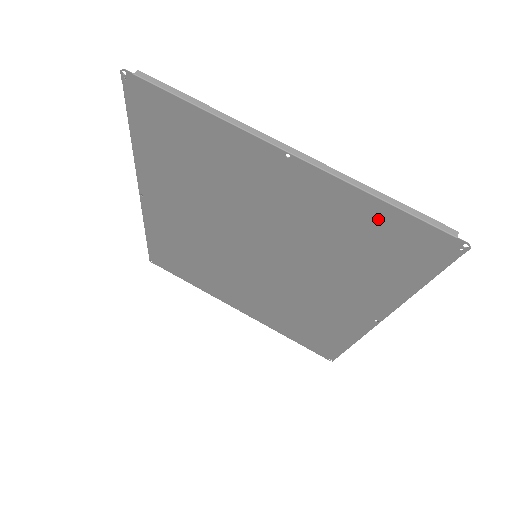
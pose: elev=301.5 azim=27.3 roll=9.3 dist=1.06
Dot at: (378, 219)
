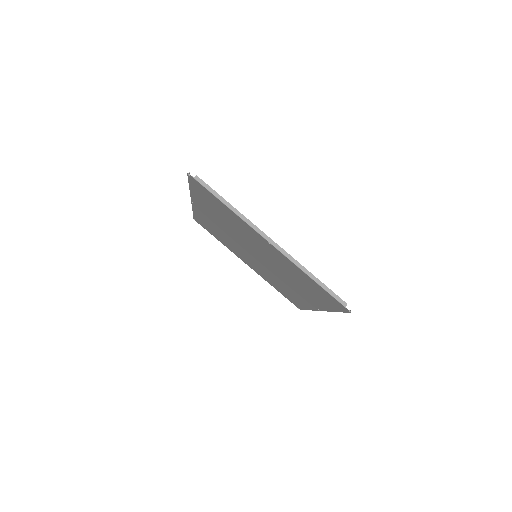
Dot at: (312, 283)
